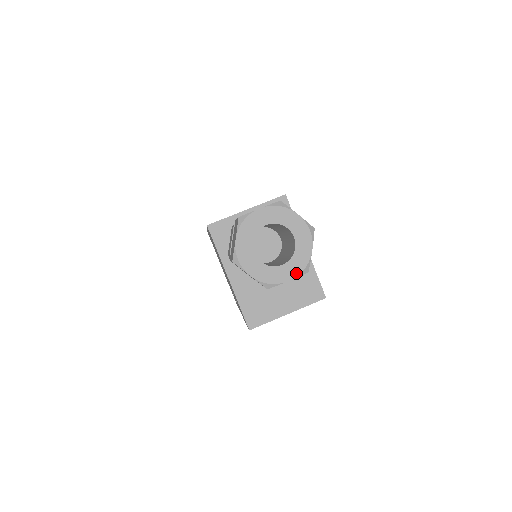
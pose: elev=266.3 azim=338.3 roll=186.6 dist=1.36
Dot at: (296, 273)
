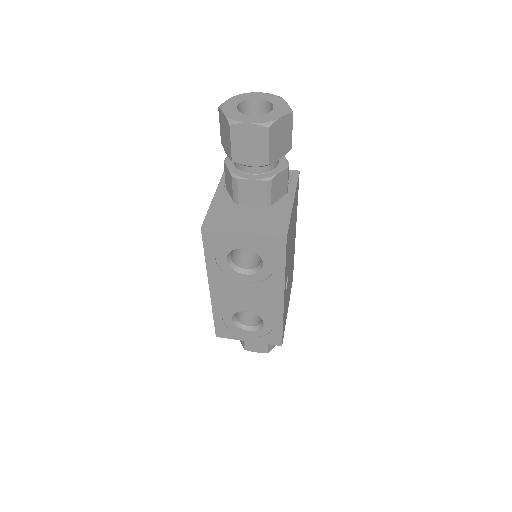
Dot at: (259, 122)
